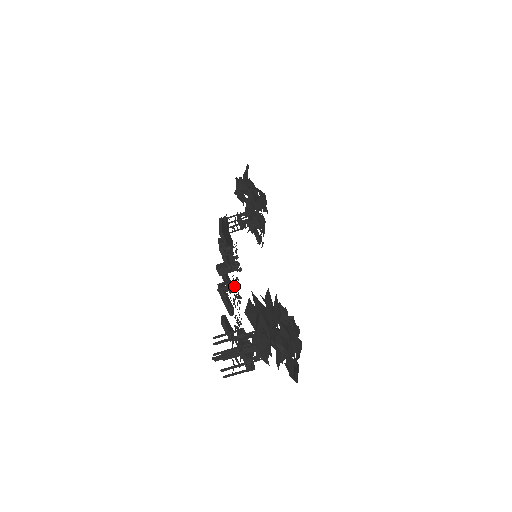
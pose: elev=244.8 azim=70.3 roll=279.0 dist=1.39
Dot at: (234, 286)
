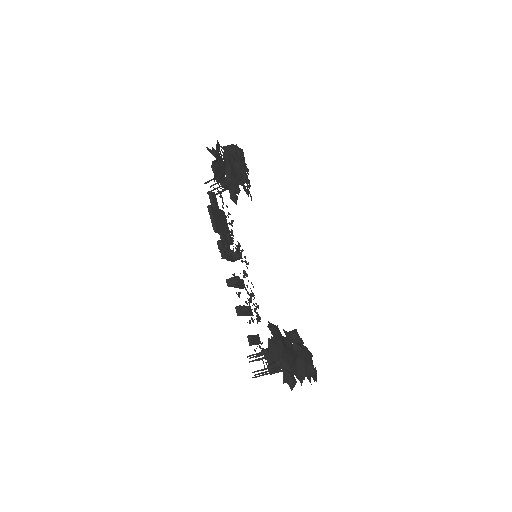
Dot at: (249, 307)
